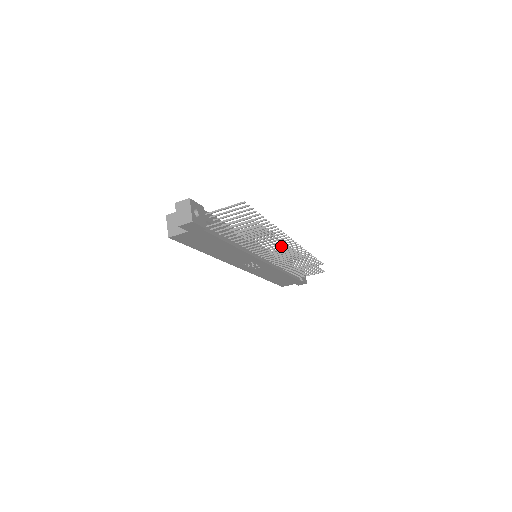
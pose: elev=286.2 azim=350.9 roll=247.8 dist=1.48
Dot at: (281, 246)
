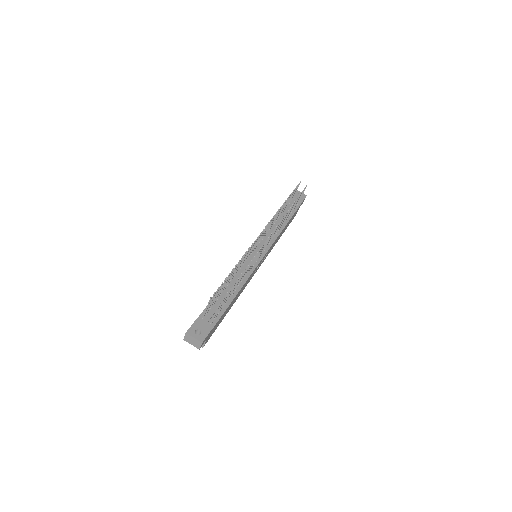
Dot at: occluded
